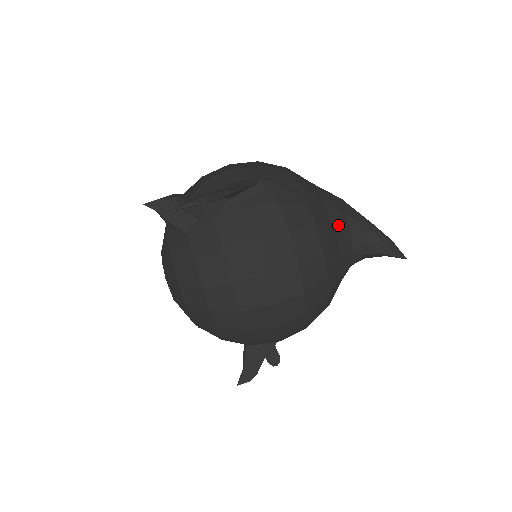
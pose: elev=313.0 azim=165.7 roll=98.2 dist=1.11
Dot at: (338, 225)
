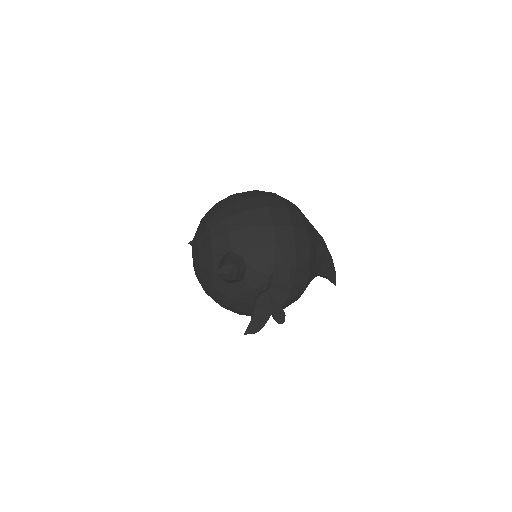
Dot at: (315, 275)
